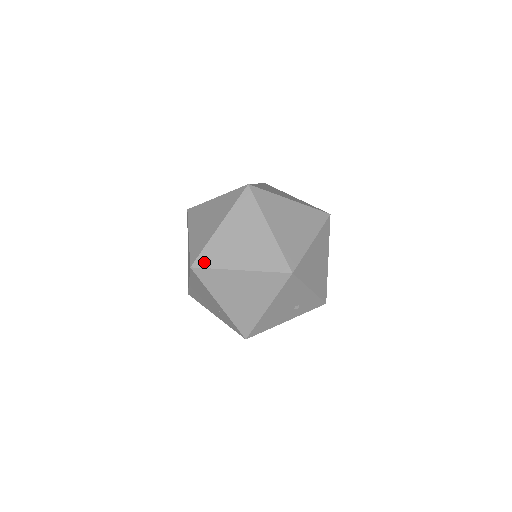
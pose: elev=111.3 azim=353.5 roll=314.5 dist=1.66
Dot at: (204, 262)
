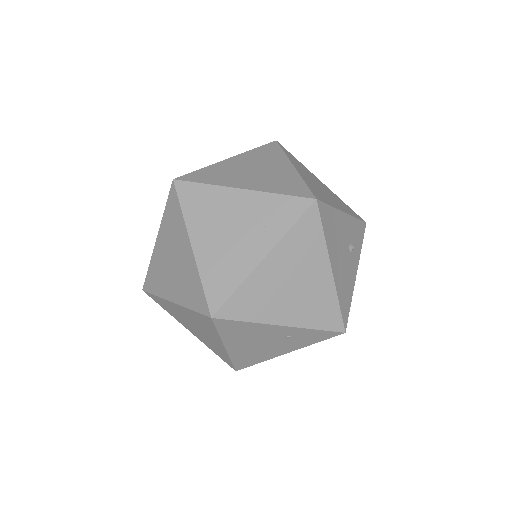
Dot at: (219, 296)
